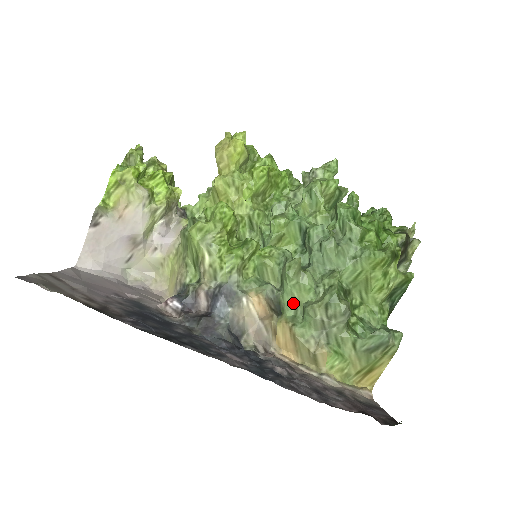
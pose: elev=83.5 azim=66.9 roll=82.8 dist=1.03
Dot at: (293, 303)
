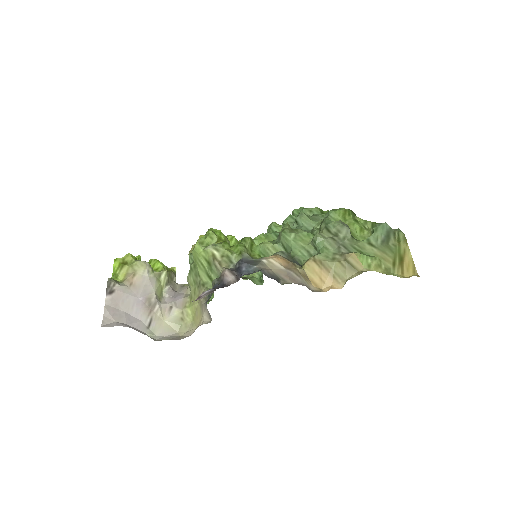
Dot at: (304, 251)
